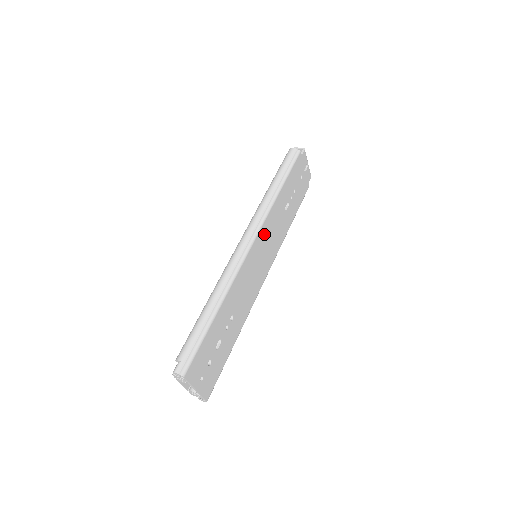
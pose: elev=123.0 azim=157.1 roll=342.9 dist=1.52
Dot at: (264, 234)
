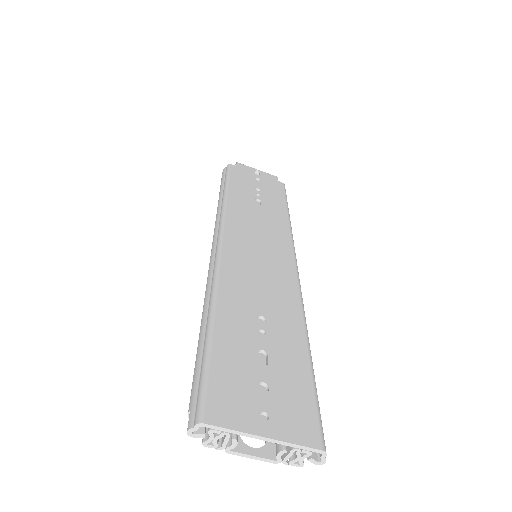
Dot at: (238, 229)
